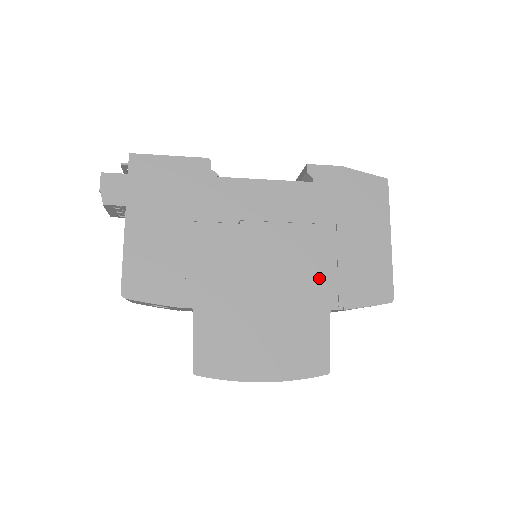
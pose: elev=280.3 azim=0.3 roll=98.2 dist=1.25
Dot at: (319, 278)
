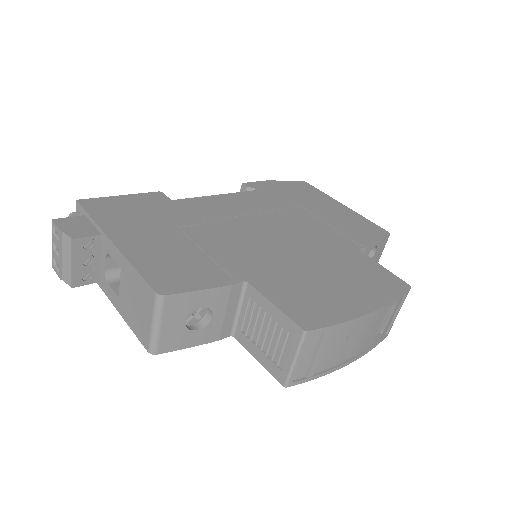
Dot at: (326, 234)
